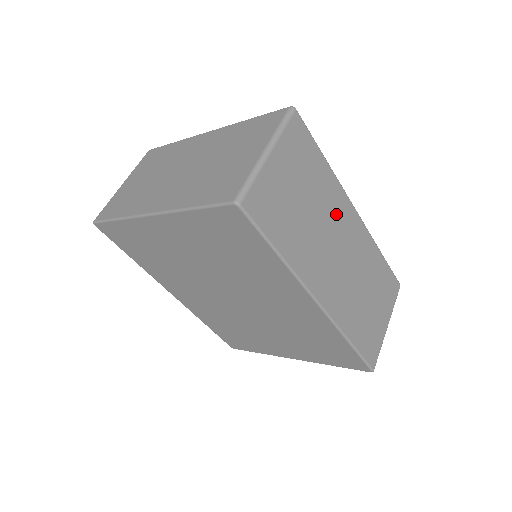
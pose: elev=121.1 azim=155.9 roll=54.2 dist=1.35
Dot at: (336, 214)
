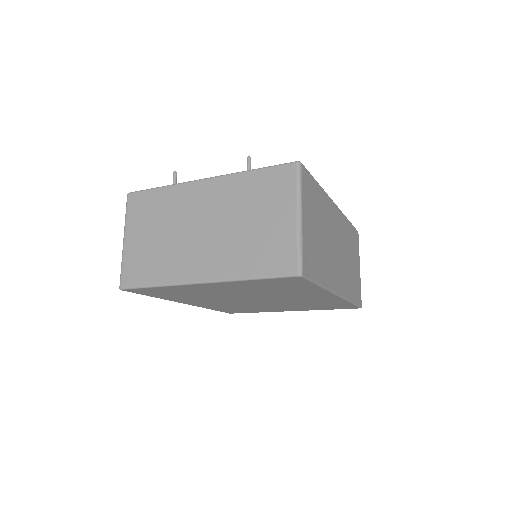
Dot at: (330, 220)
